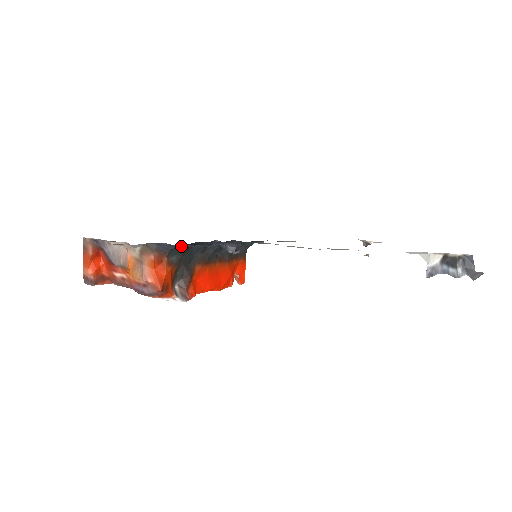
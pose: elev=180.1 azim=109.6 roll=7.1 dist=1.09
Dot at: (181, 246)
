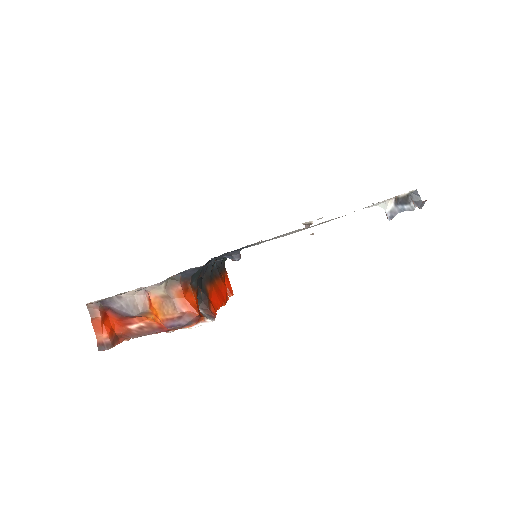
Dot at: (205, 265)
